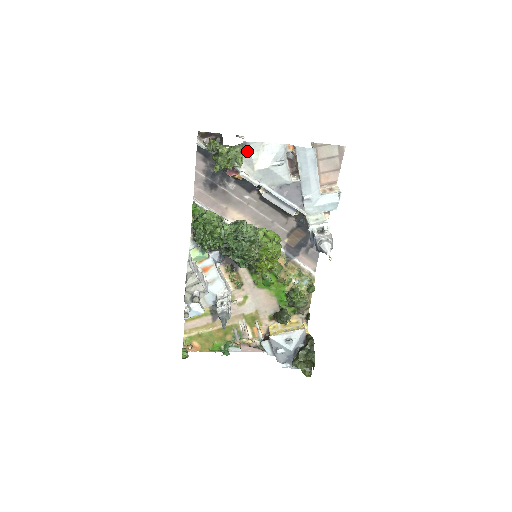
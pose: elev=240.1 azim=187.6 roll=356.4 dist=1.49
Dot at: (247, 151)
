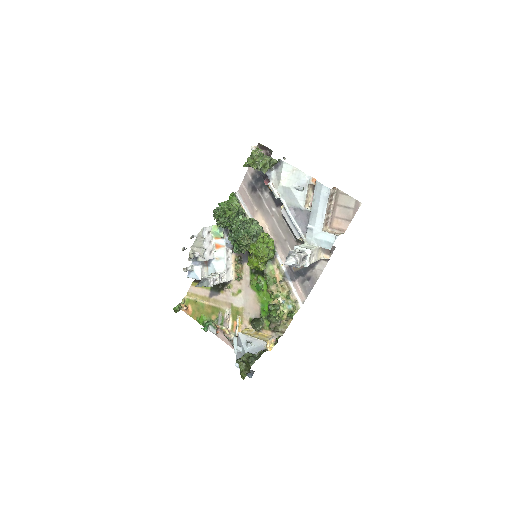
Dot at: (280, 168)
